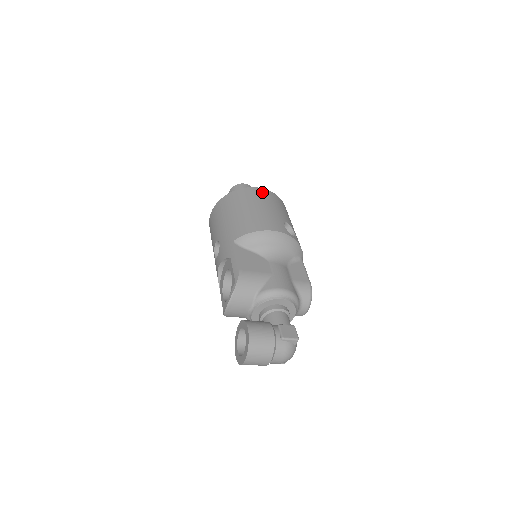
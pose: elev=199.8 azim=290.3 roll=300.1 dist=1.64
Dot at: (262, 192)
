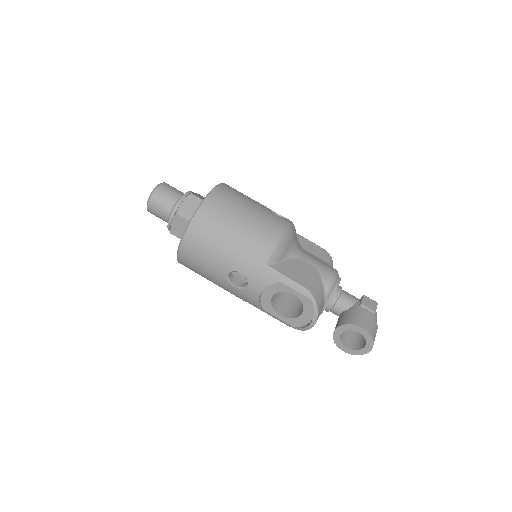
Dot at: (223, 192)
